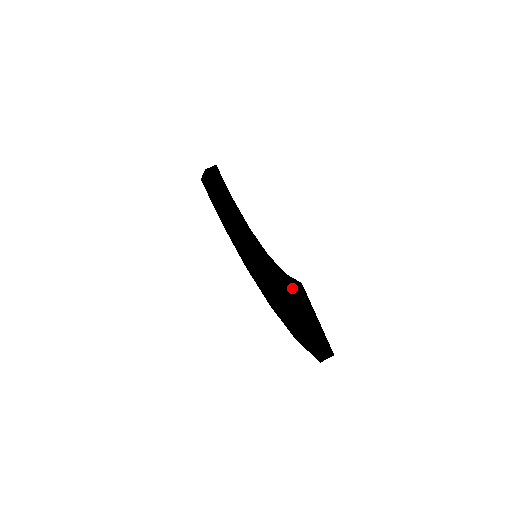
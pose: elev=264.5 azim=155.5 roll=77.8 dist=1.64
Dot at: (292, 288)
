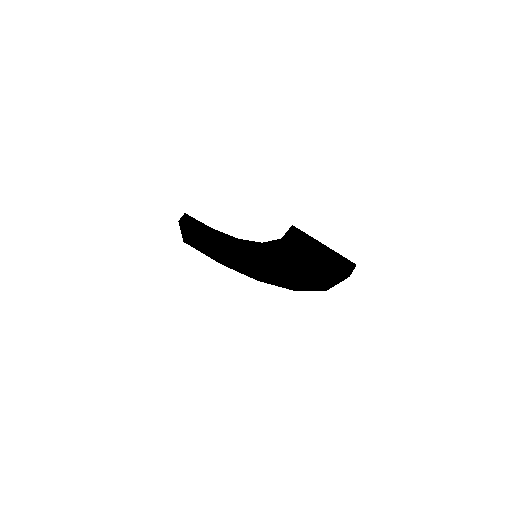
Dot at: (287, 233)
